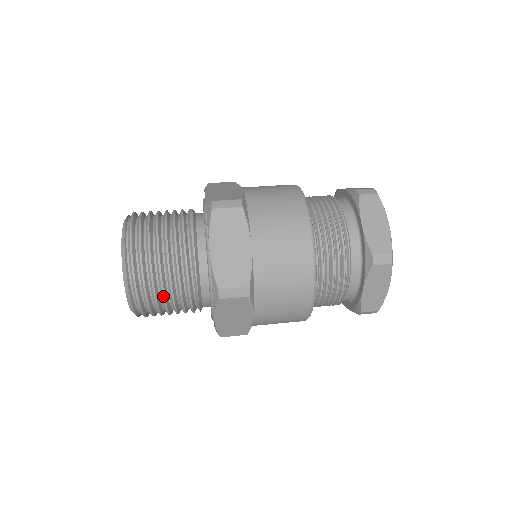
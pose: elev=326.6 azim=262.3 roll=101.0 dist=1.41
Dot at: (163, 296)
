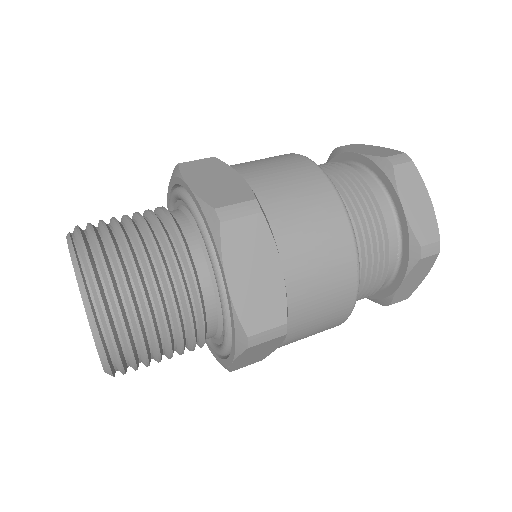
Dot at: (157, 351)
